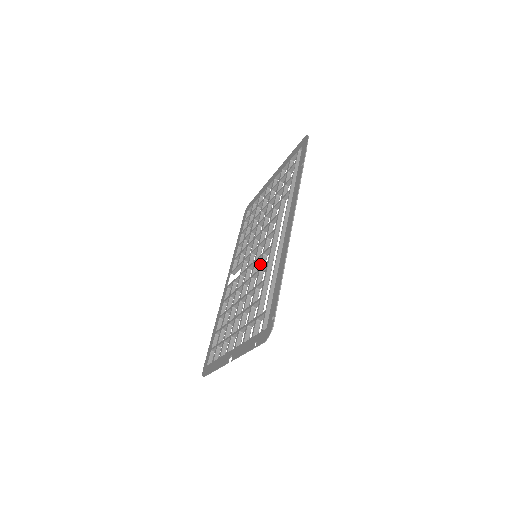
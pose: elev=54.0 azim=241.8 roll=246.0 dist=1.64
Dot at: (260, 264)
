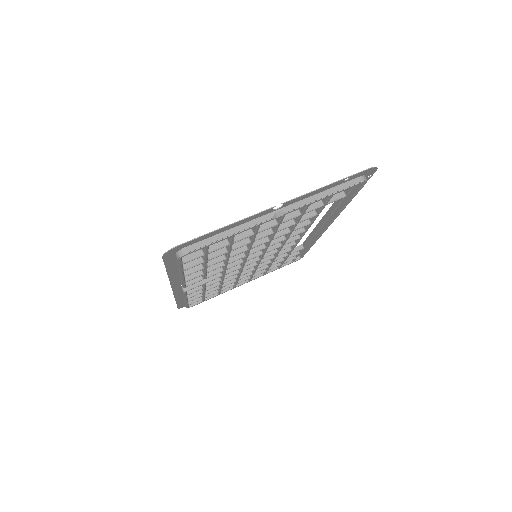
Dot at: occluded
